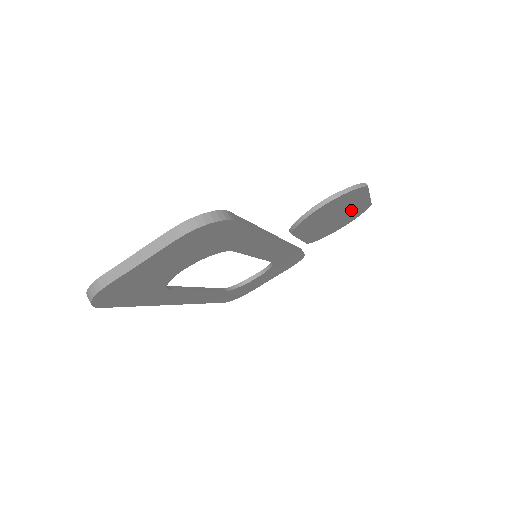
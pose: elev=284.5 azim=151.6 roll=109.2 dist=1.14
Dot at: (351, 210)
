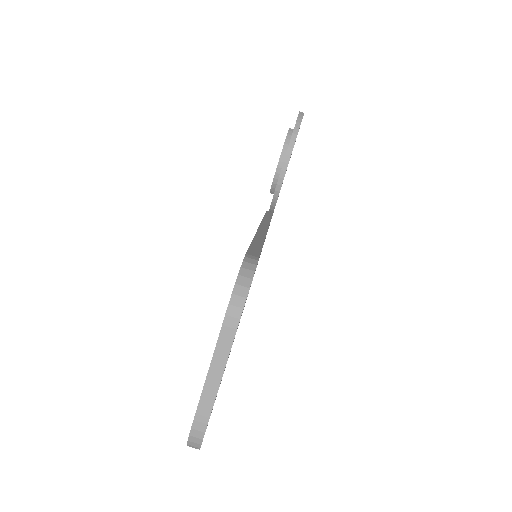
Dot at: occluded
